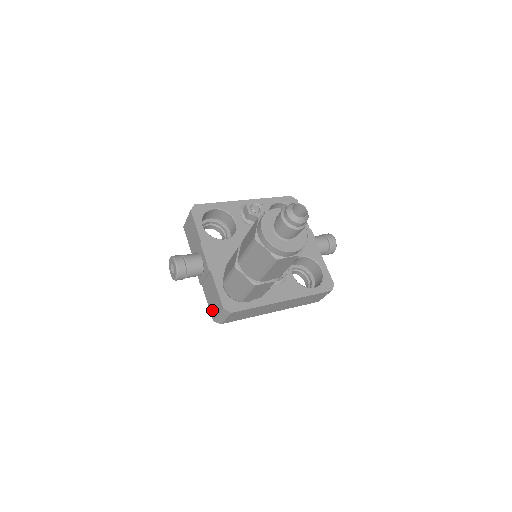
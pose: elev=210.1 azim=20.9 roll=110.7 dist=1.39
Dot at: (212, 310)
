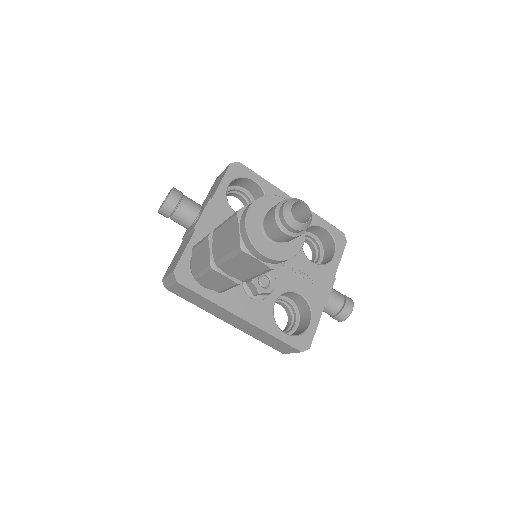
Dot at: (169, 268)
